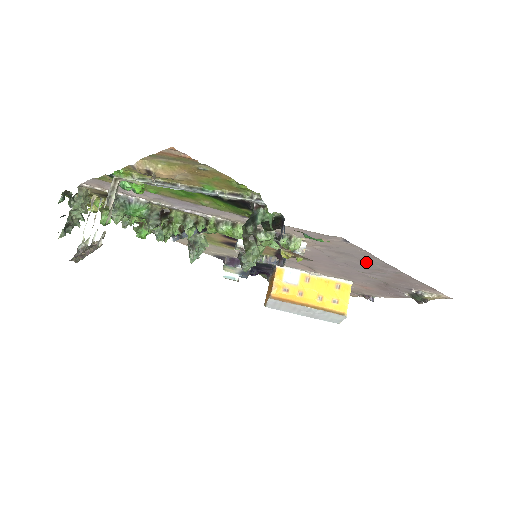
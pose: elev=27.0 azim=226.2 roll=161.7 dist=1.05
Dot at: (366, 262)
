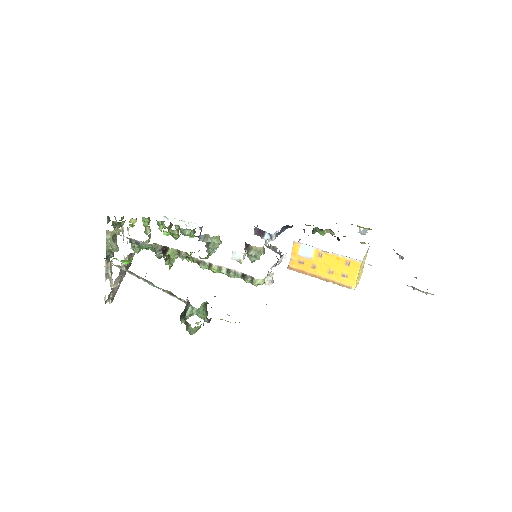
Dot at: occluded
